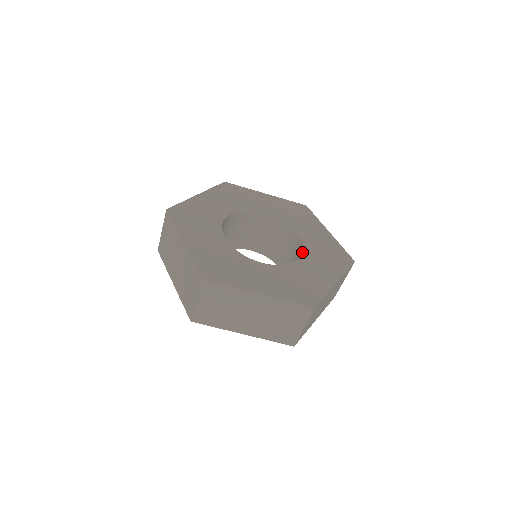
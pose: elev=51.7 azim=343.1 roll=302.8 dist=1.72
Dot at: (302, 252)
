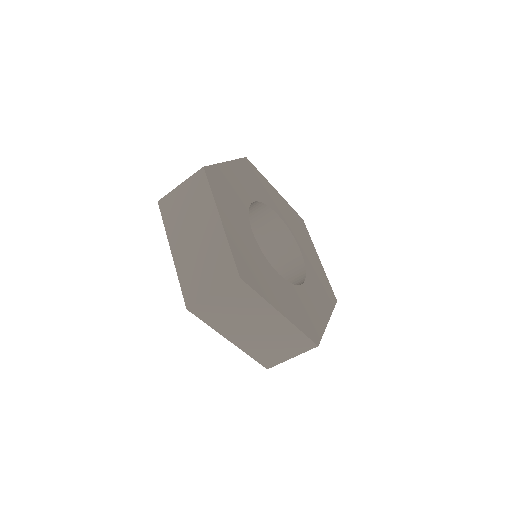
Dot at: occluded
